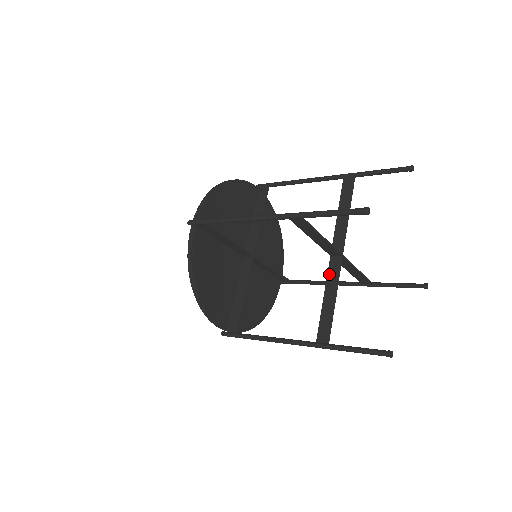
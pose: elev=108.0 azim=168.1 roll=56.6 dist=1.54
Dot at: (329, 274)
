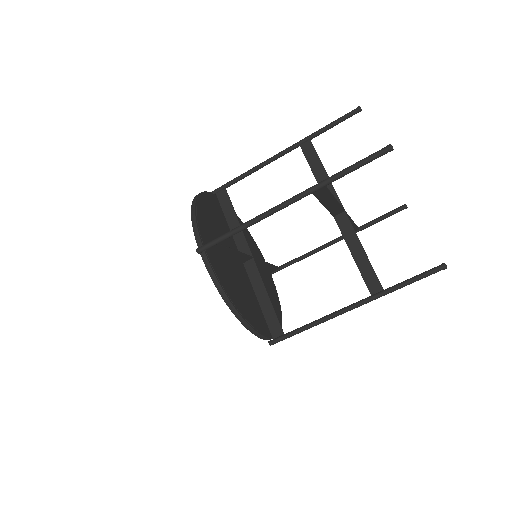
Dot at: (343, 233)
